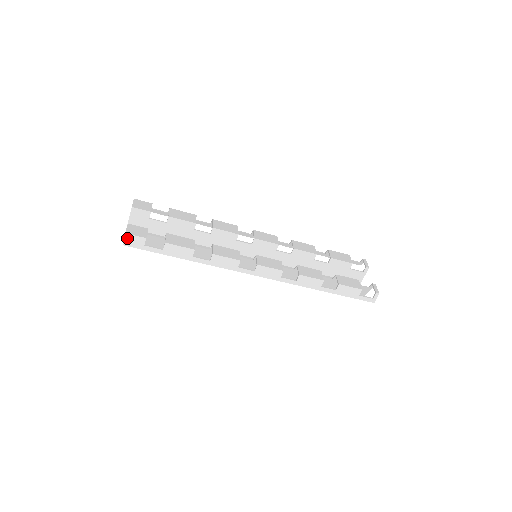
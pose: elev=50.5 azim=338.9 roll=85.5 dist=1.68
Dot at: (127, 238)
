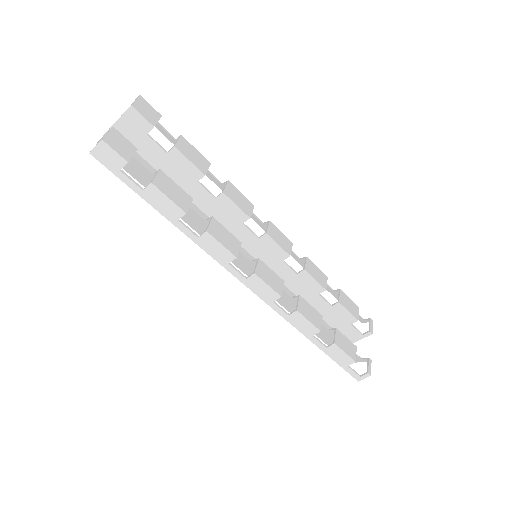
Dot at: (101, 147)
